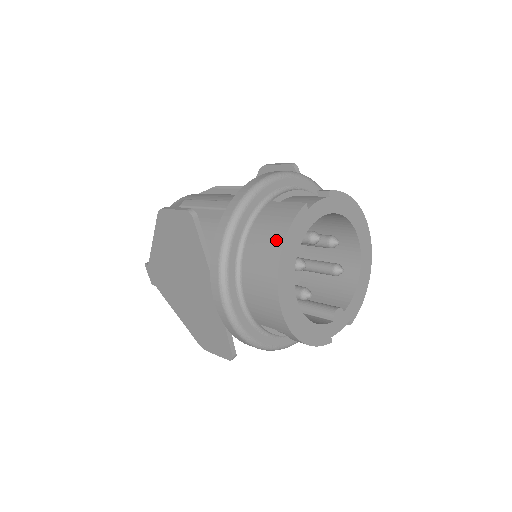
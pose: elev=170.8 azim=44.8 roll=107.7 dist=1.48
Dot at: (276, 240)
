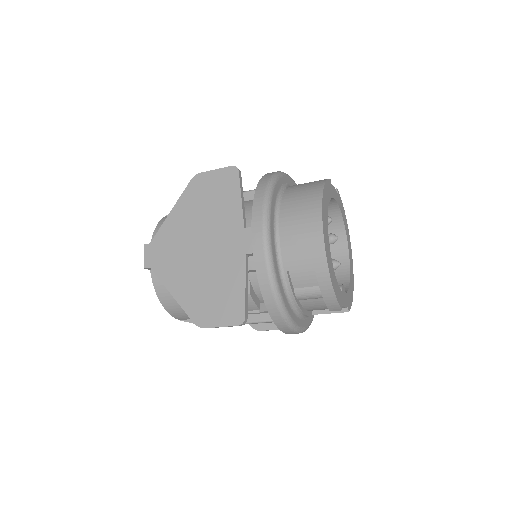
Dot at: (315, 188)
